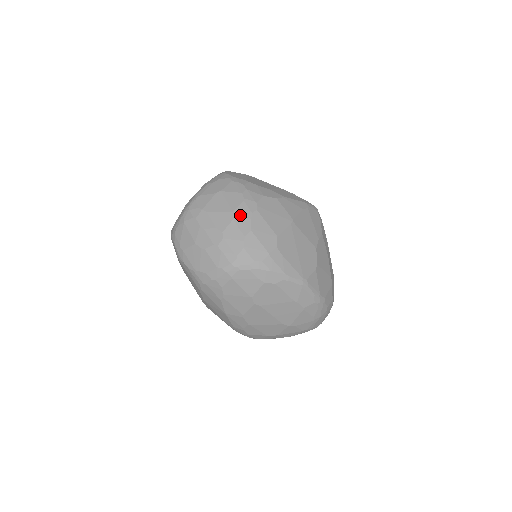
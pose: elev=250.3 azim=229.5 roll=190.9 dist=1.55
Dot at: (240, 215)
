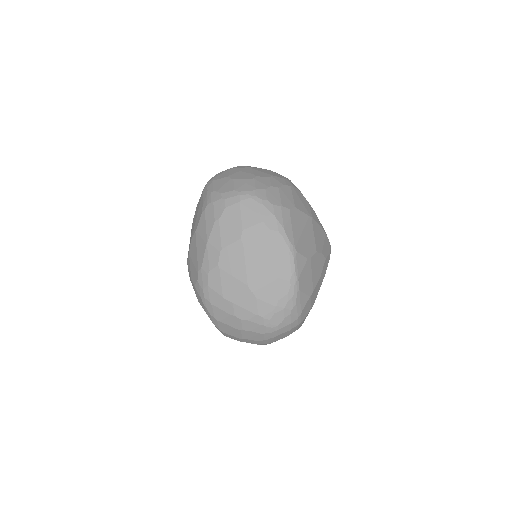
Dot at: (277, 179)
